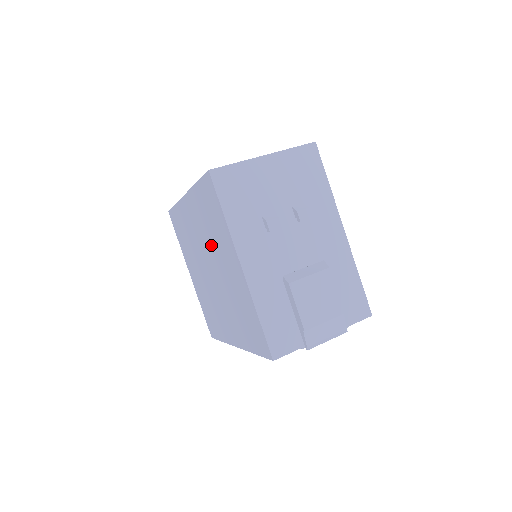
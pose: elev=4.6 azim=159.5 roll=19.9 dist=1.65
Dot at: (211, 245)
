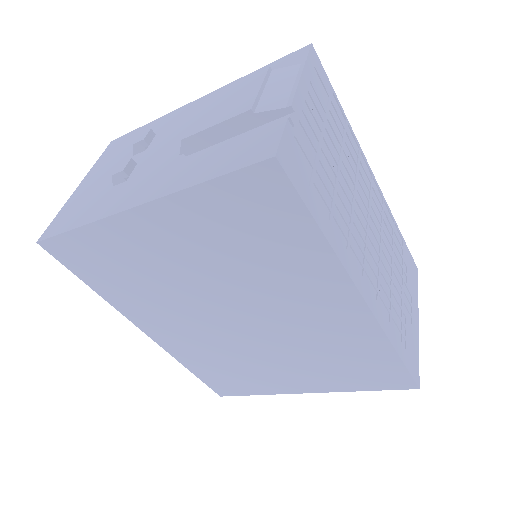
Dot at: (173, 292)
